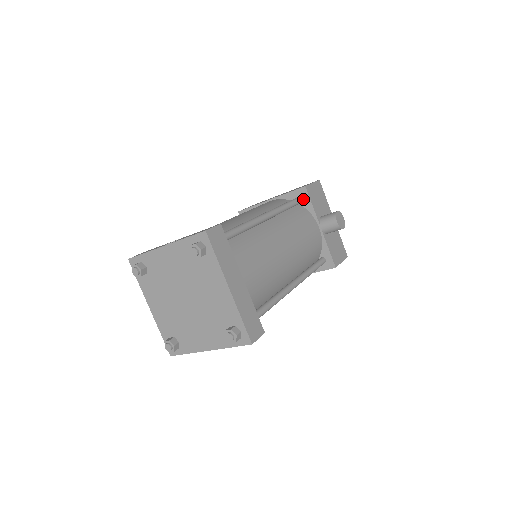
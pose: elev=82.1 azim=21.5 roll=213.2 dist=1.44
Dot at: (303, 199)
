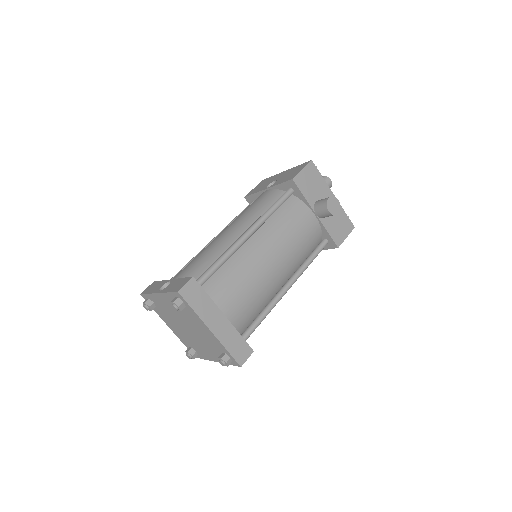
Dot at: (294, 190)
